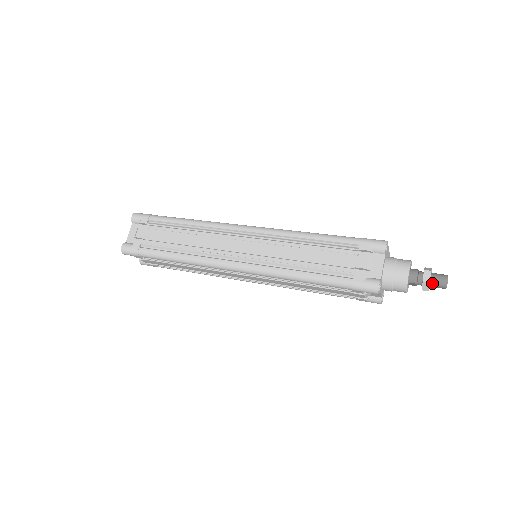
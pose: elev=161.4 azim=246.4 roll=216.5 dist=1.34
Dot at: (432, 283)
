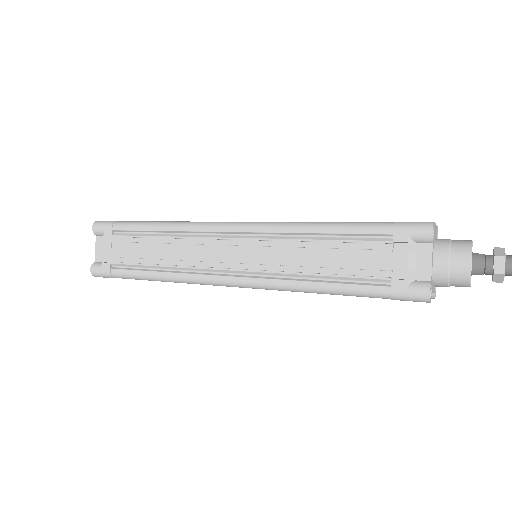
Dot at: (508, 272)
